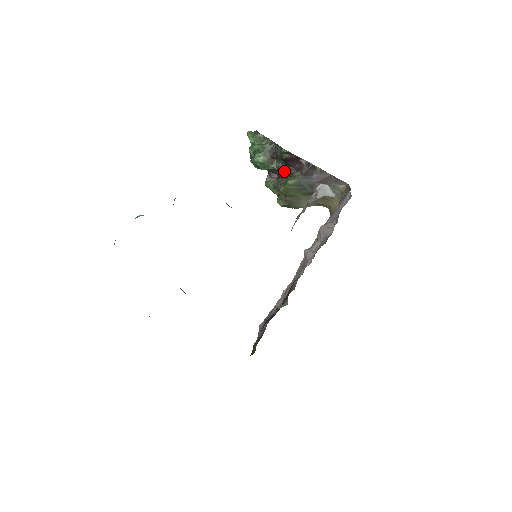
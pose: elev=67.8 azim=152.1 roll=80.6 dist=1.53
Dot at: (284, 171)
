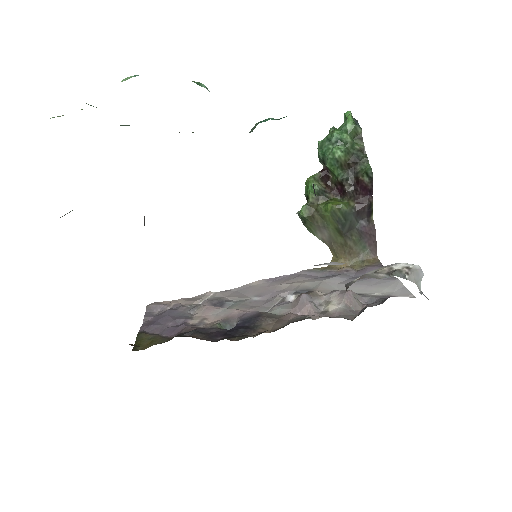
Dot at: (342, 188)
